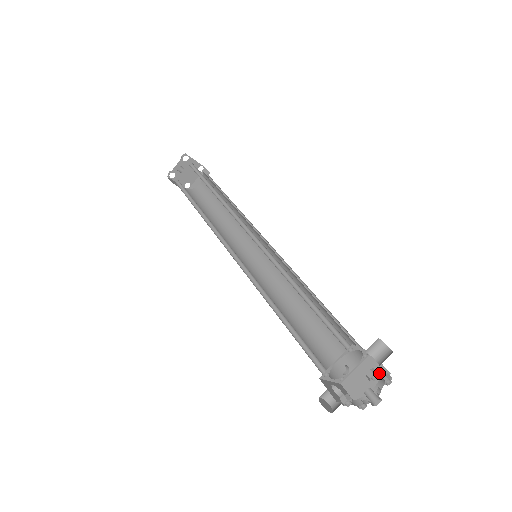
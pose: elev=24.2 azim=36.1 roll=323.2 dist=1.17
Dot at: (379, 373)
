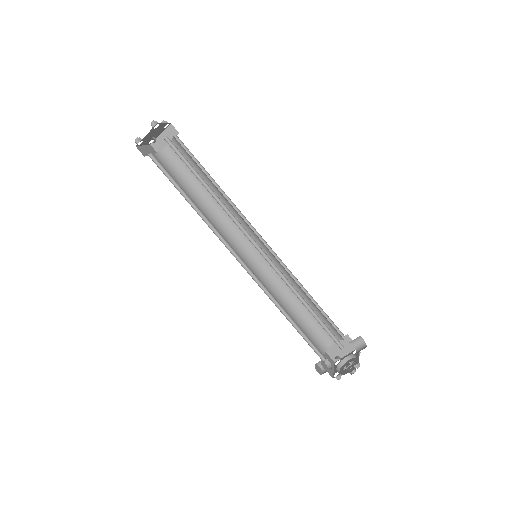
Dot at: (351, 347)
